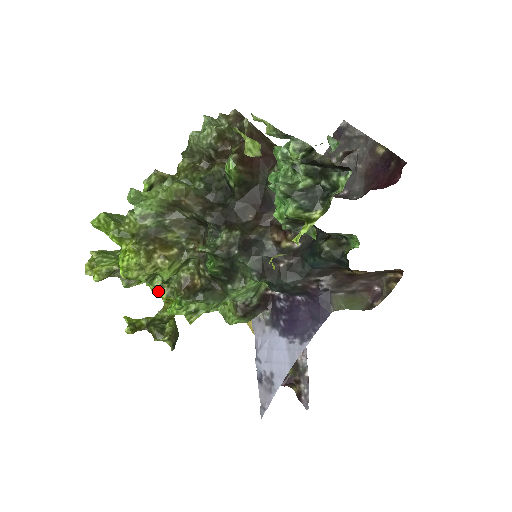
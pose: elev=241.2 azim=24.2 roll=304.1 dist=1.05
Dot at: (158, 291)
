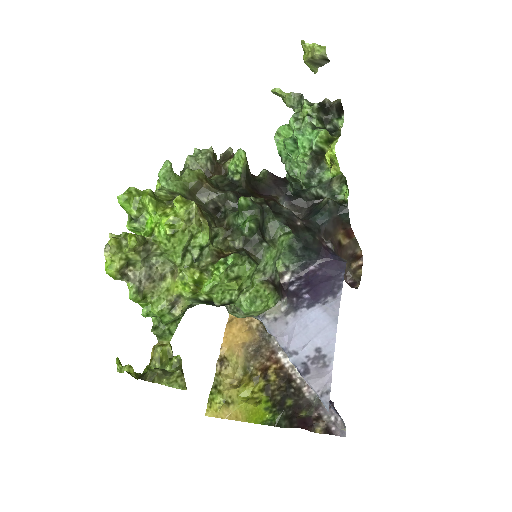
Dot at: (189, 270)
